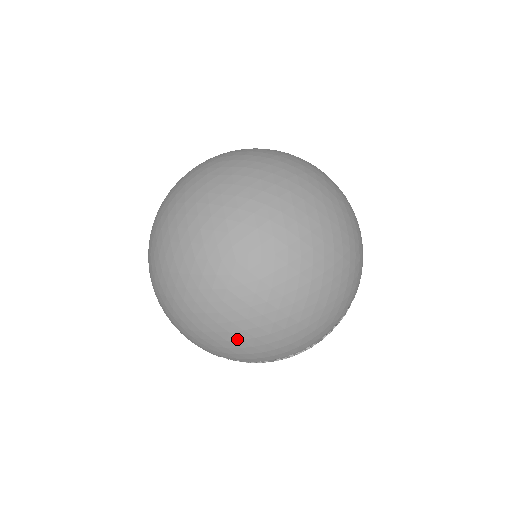
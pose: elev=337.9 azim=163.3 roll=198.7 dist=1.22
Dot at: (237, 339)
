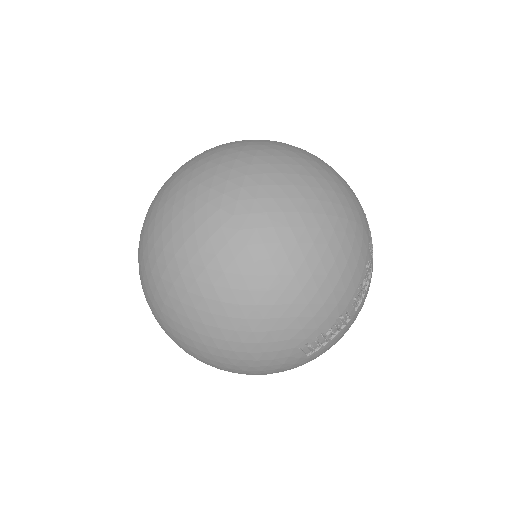
Dot at: (298, 292)
